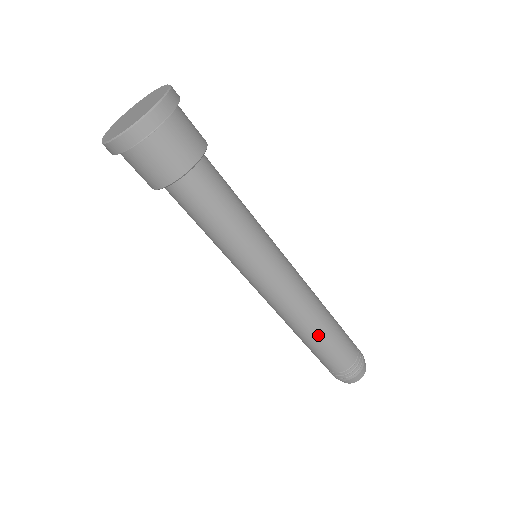
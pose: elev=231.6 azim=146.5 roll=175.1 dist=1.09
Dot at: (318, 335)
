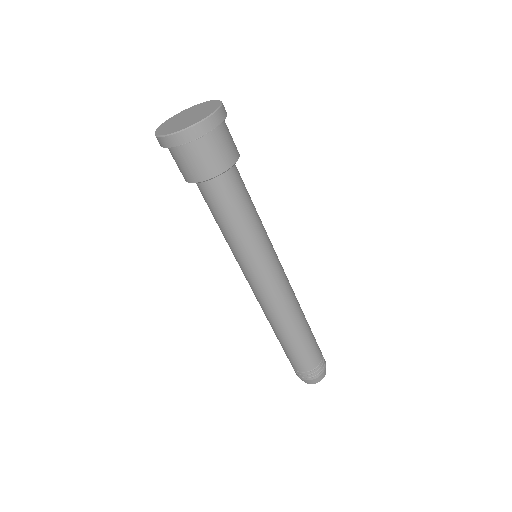
Dot at: (286, 336)
